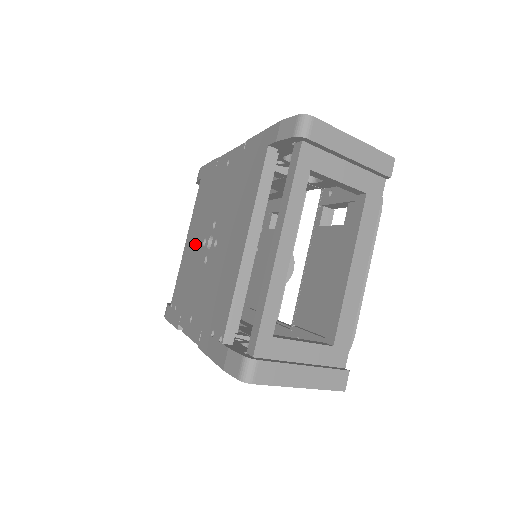
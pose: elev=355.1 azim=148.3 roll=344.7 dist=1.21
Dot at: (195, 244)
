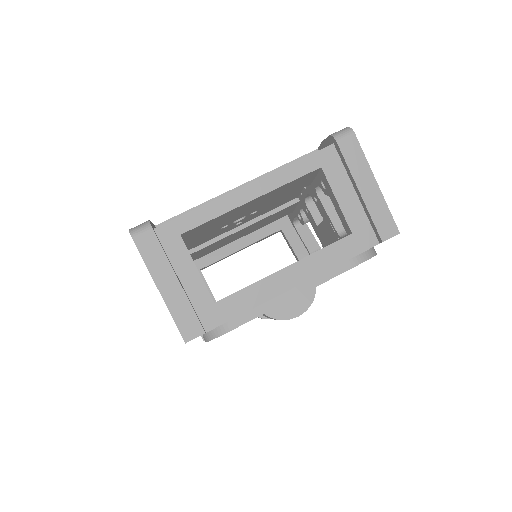
Dot at: occluded
